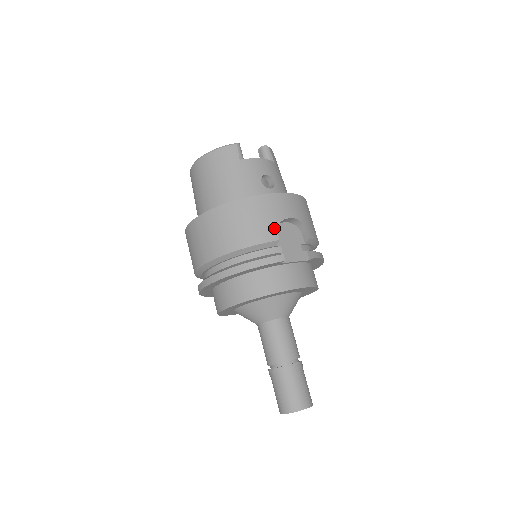
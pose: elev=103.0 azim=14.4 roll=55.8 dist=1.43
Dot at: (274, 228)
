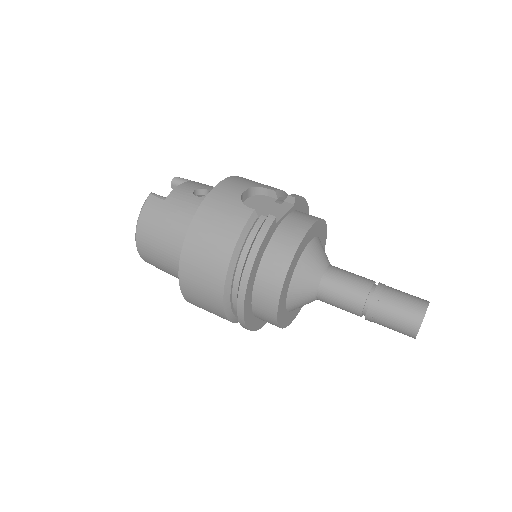
Dot at: (241, 207)
